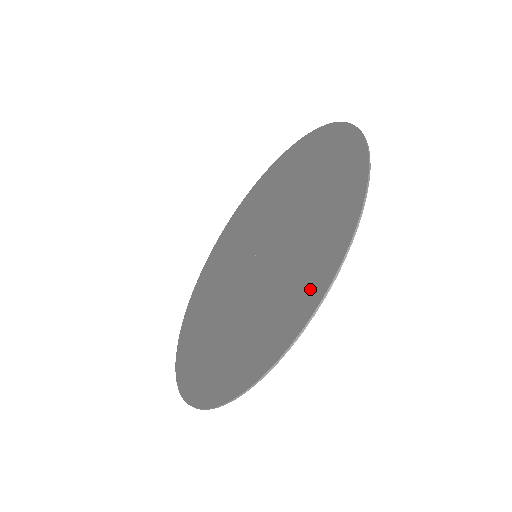
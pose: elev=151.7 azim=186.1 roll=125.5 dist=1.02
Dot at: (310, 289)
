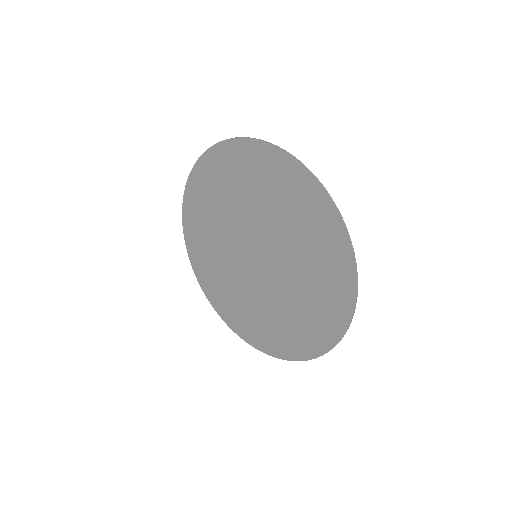
Dot at: (341, 274)
